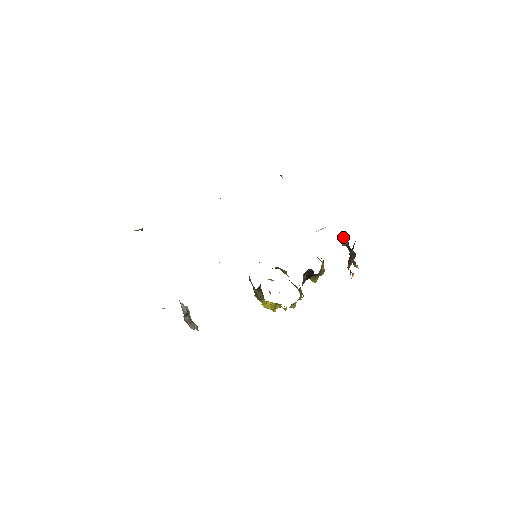
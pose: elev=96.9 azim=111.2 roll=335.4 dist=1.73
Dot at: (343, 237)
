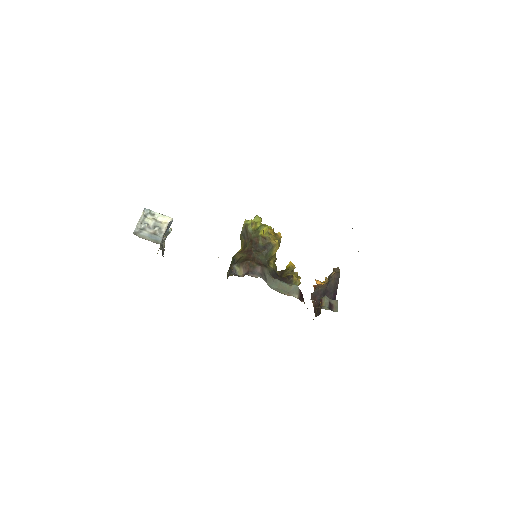
Dot at: occluded
